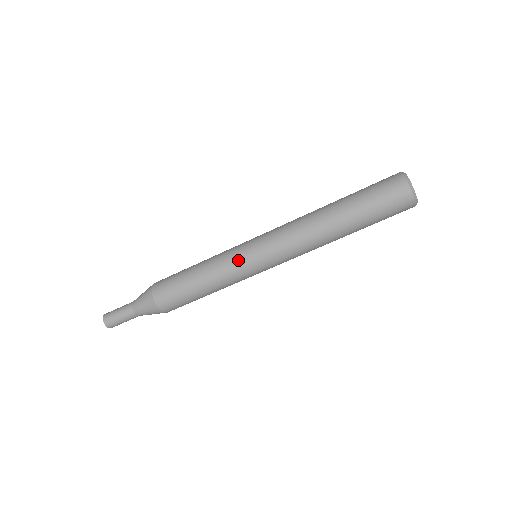
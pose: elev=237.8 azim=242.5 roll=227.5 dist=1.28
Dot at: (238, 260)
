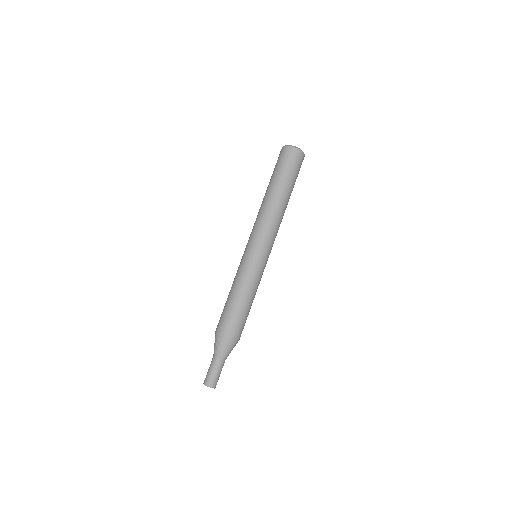
Dot at: (246, 262)
